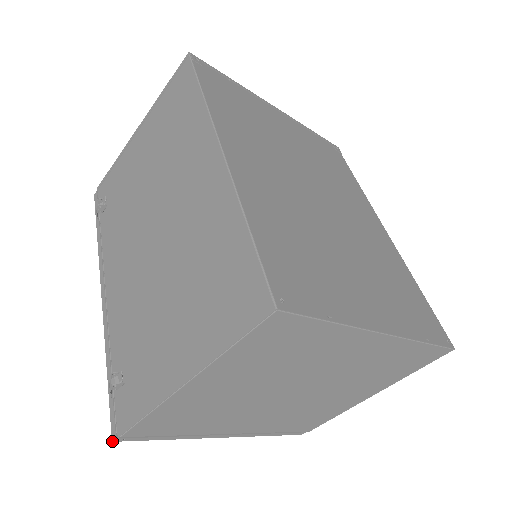
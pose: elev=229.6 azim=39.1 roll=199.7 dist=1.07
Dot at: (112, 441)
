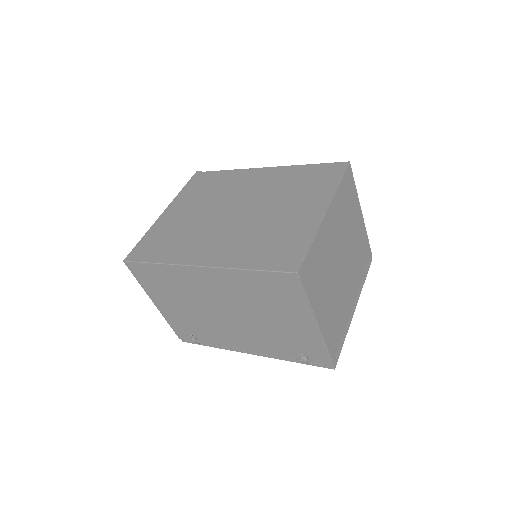
Dot at: occluded
